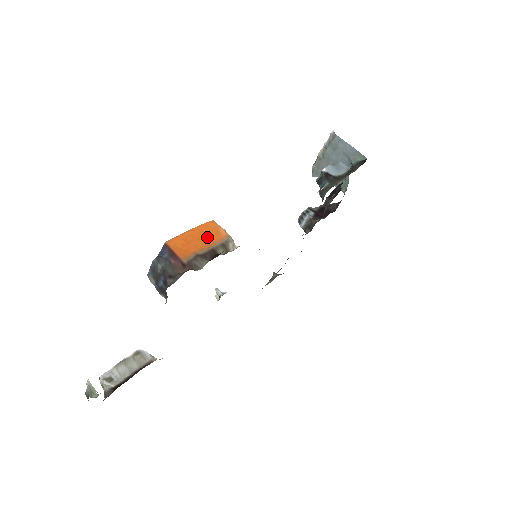
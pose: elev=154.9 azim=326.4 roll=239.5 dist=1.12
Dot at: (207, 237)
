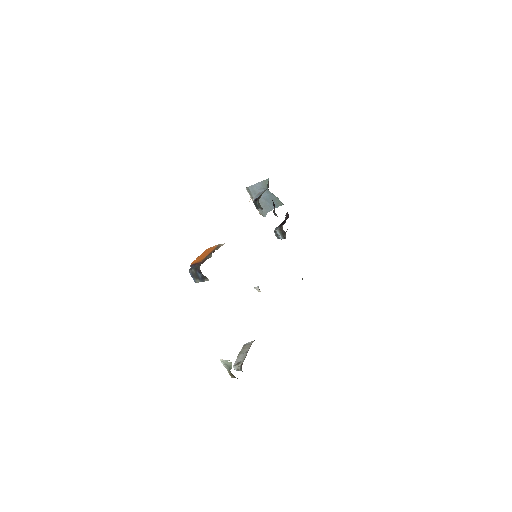
Dot at: (208, 252)
